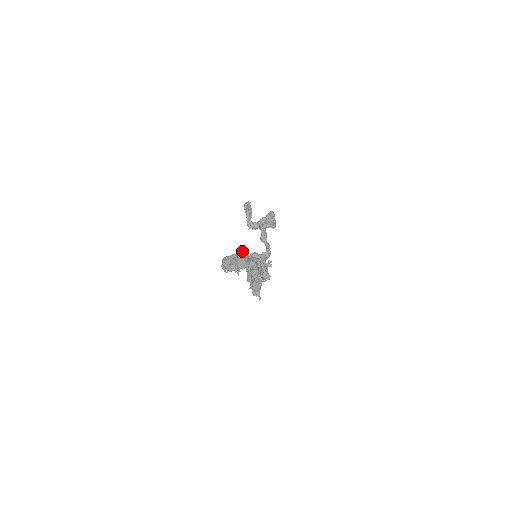
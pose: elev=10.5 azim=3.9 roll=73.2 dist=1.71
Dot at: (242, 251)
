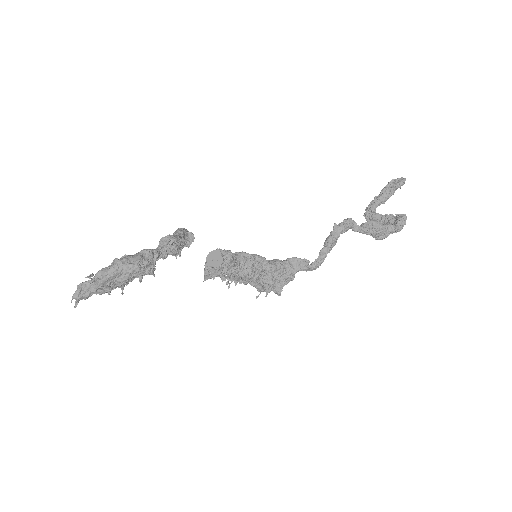
Dot at: (167, 236)
